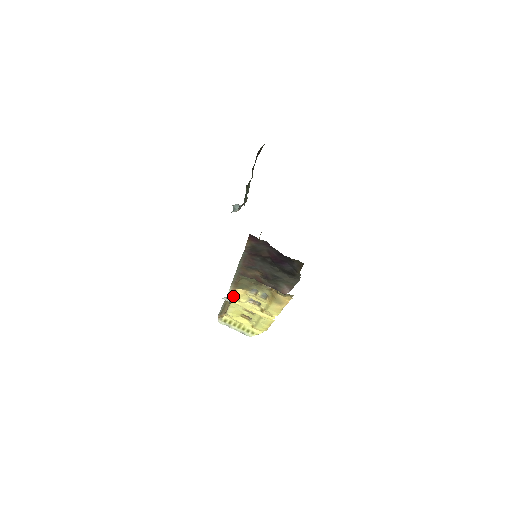
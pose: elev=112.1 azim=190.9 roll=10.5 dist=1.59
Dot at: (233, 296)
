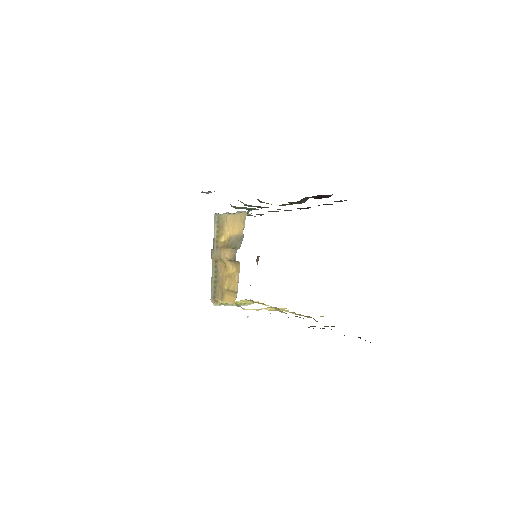
Dot at: occluded
